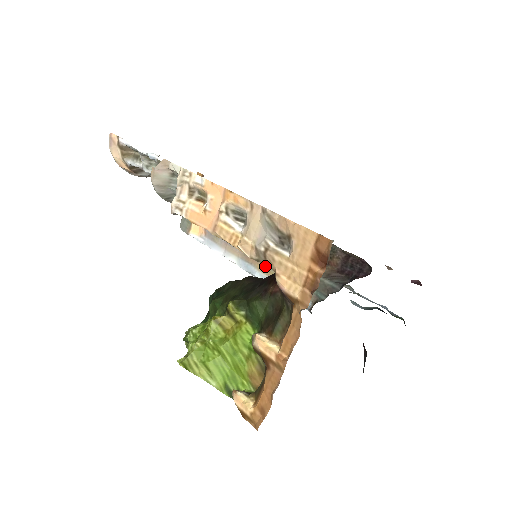
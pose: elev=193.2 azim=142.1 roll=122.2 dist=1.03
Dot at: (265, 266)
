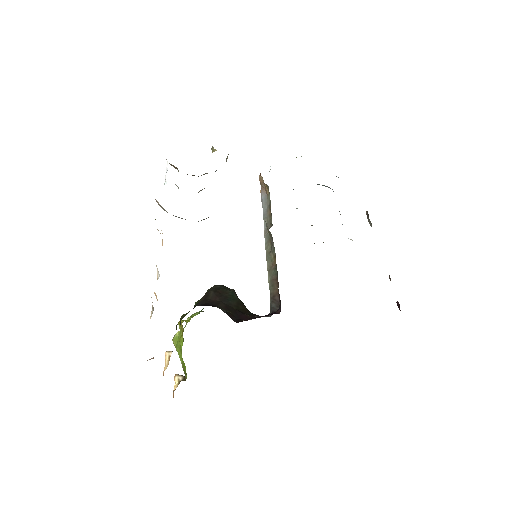
Dot at: occluded
